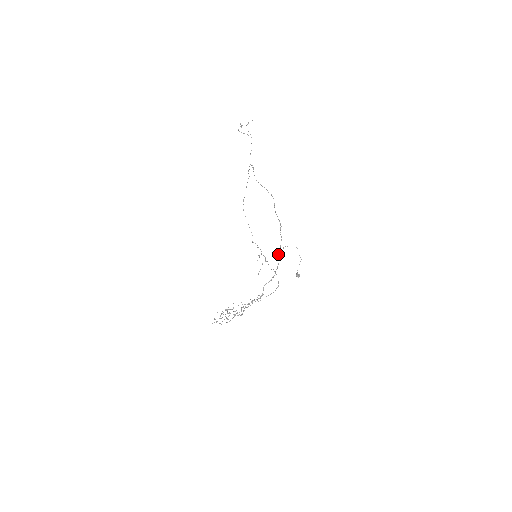
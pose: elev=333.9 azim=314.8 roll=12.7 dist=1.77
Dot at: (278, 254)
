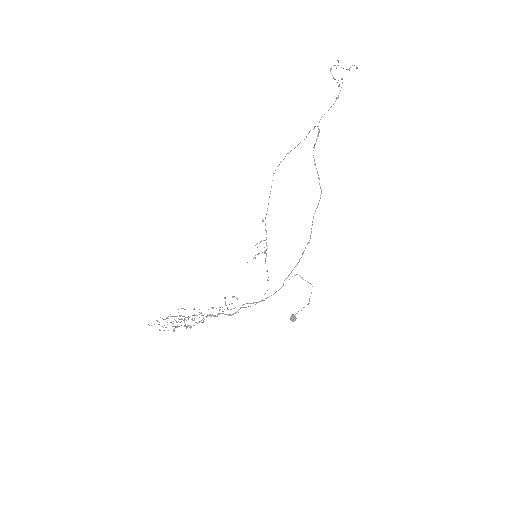
Dot at: occluded
